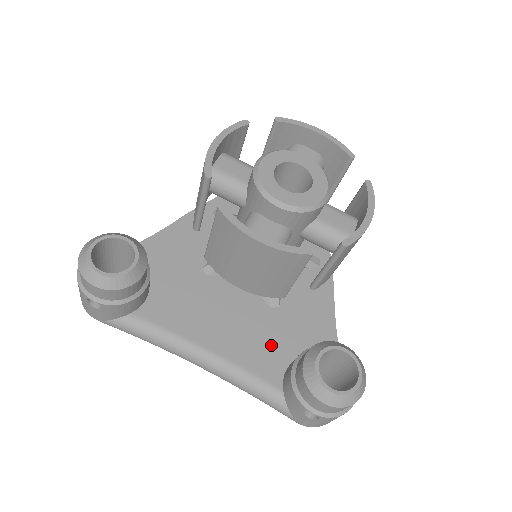
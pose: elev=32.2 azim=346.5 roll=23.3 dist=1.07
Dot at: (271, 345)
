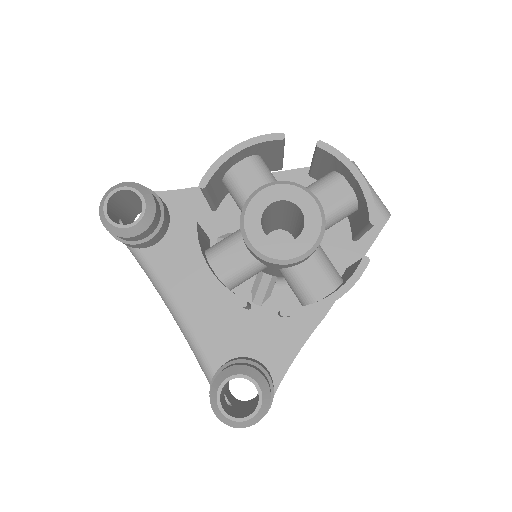
Dot at: (231, 334)
